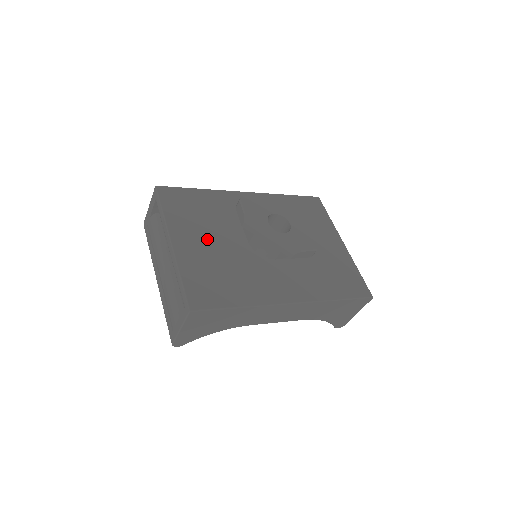
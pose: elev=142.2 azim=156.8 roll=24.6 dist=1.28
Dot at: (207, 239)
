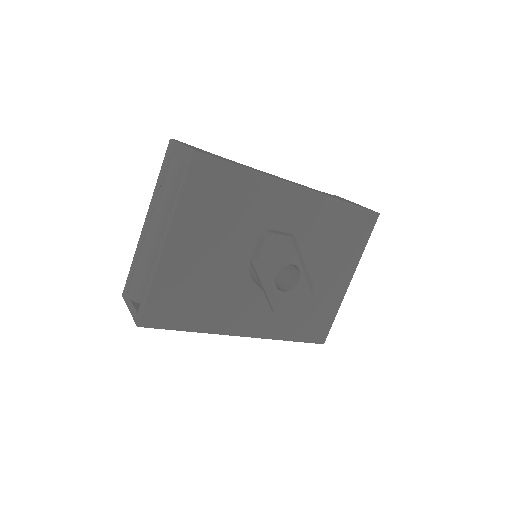
Dot at: (208, 247)
